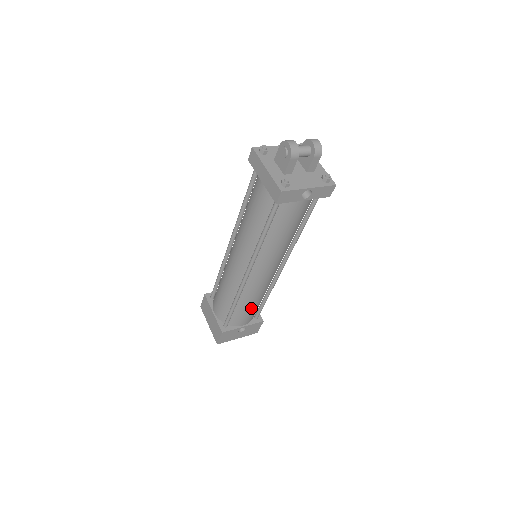
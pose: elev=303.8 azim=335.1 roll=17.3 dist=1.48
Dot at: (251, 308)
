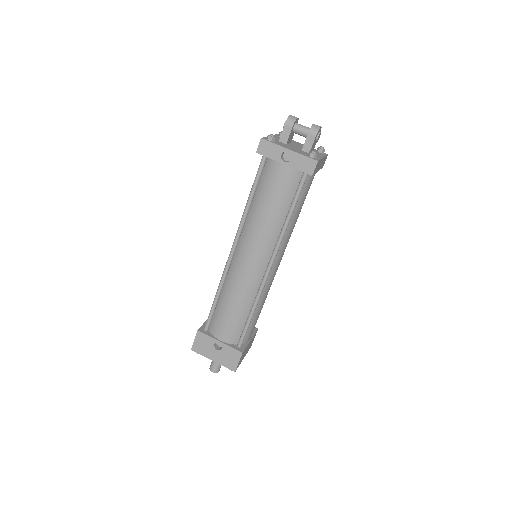
Dot at: (231, 313)
